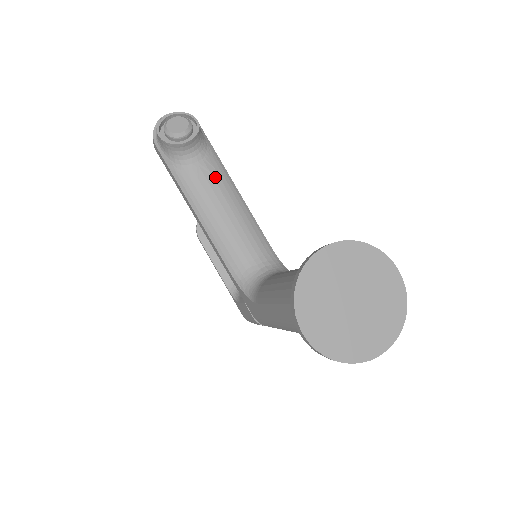
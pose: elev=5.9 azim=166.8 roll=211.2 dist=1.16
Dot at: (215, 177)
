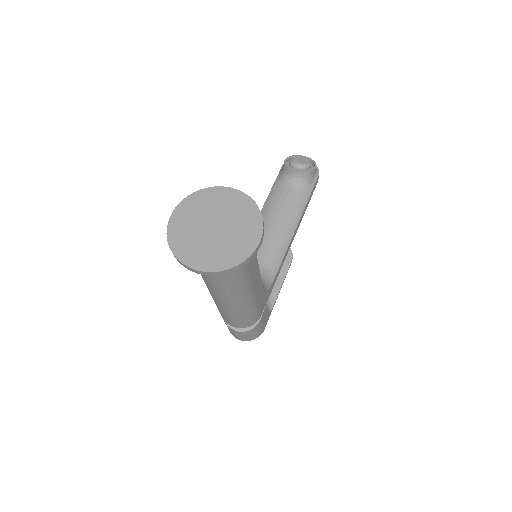
Dot at: (291, 204)
